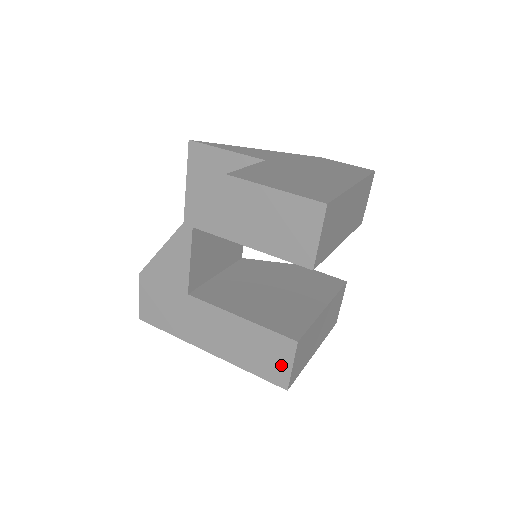
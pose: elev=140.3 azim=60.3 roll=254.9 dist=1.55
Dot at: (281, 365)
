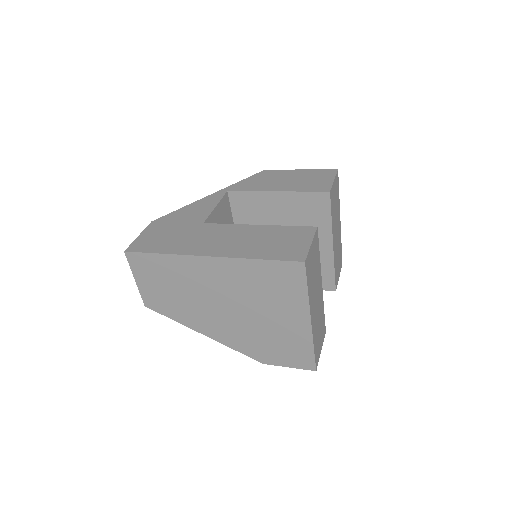
Dot at: (299, 245)
